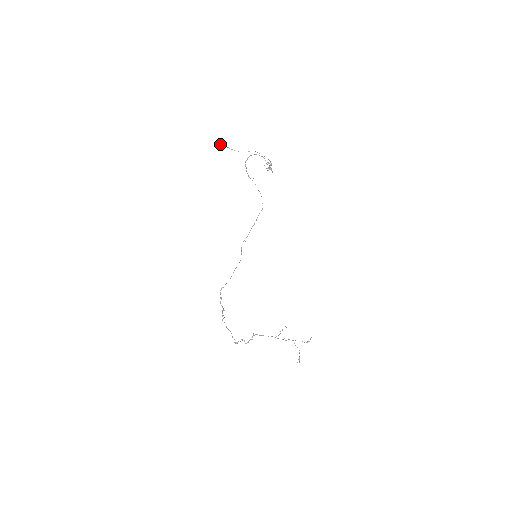
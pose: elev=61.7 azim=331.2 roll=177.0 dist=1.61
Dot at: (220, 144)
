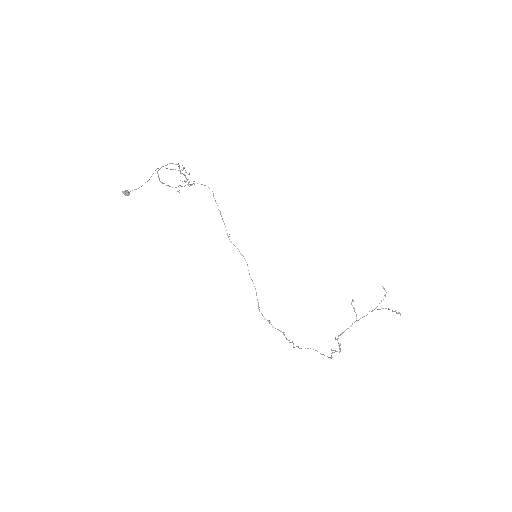
Dot at: (124, 191)
